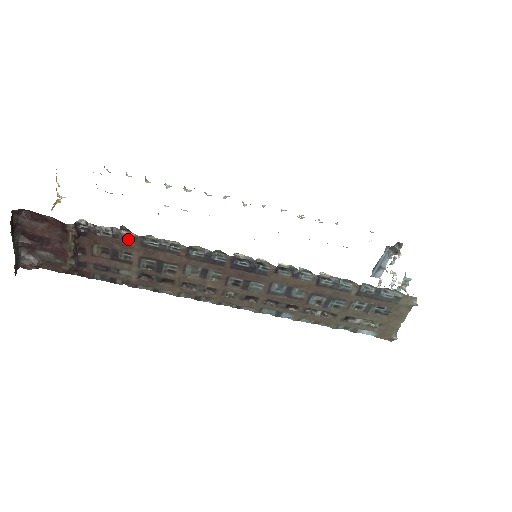
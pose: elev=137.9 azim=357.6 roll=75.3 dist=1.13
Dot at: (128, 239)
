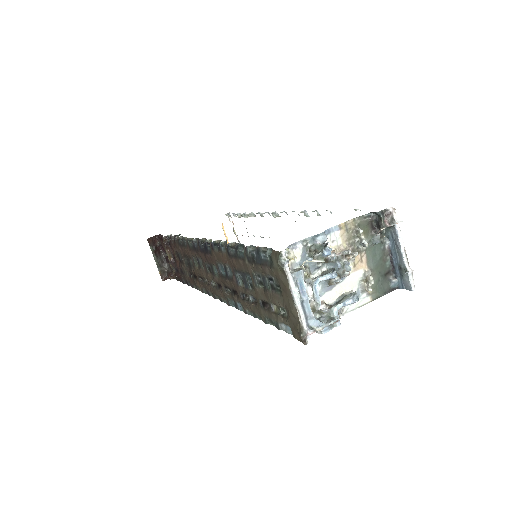
Dot at: (177, 242)
